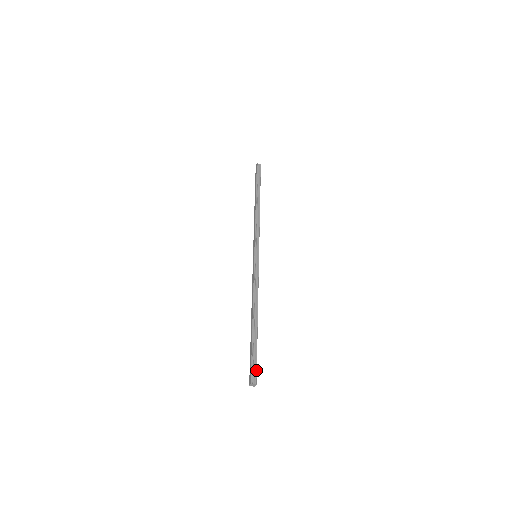
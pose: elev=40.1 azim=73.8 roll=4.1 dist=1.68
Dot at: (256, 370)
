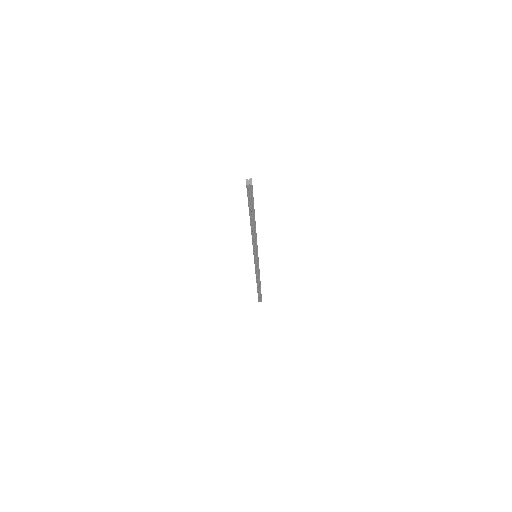
Dot at: occluded
